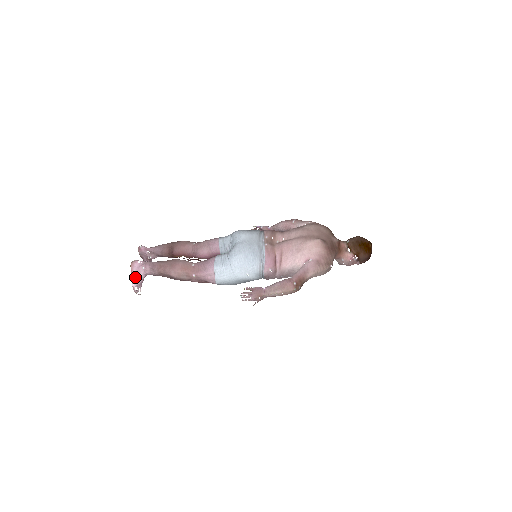
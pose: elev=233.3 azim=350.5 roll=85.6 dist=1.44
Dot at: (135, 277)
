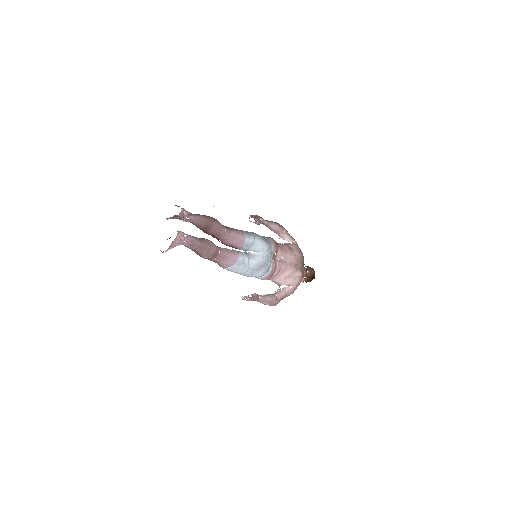
Dot at: (174, 246)
